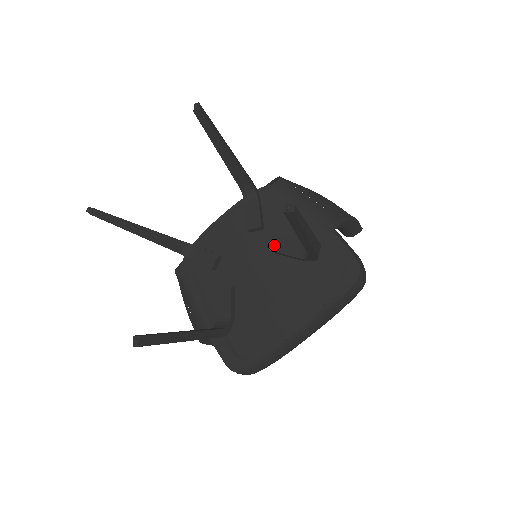
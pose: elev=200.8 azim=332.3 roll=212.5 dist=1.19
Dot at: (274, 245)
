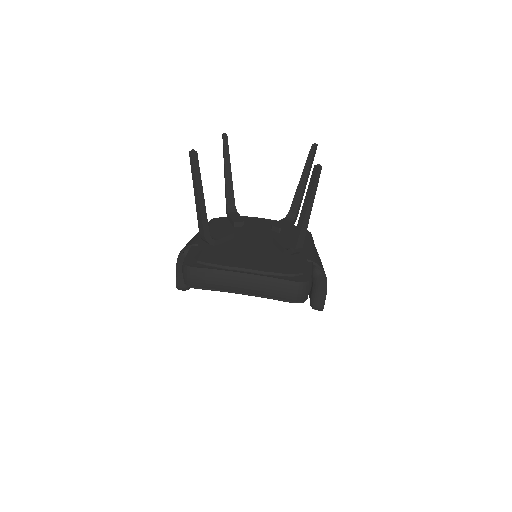
Dot at: (278, 237)
